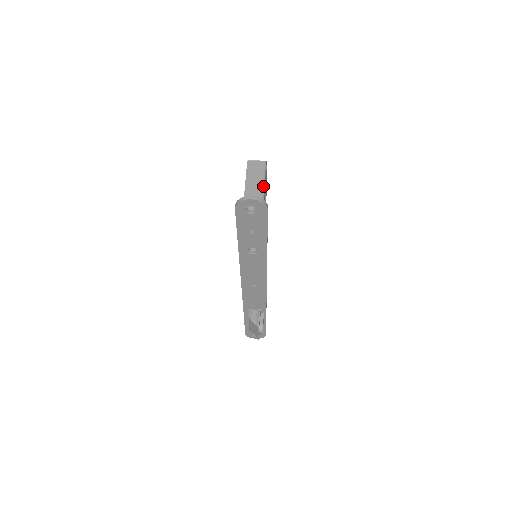
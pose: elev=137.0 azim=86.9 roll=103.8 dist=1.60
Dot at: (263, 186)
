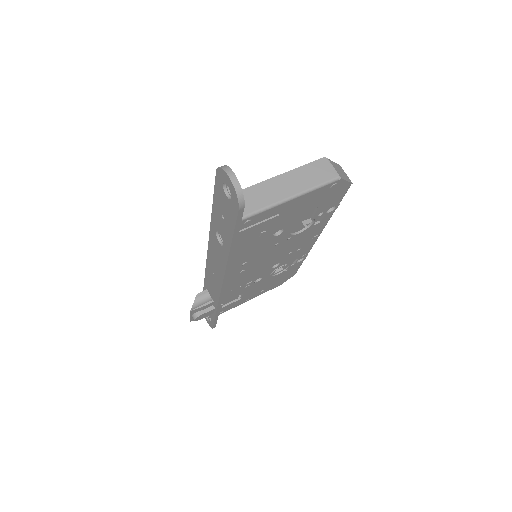
Dot at: (297, 194)
